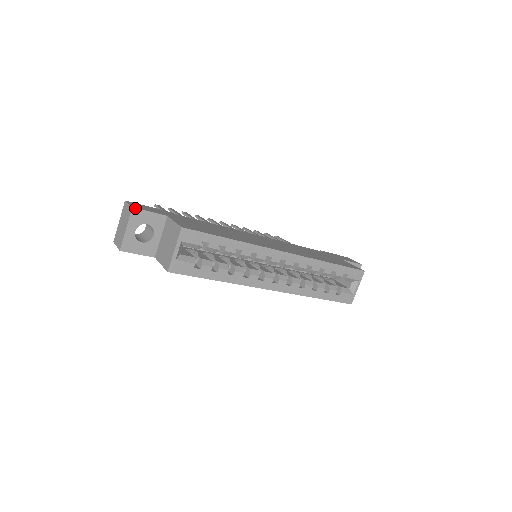
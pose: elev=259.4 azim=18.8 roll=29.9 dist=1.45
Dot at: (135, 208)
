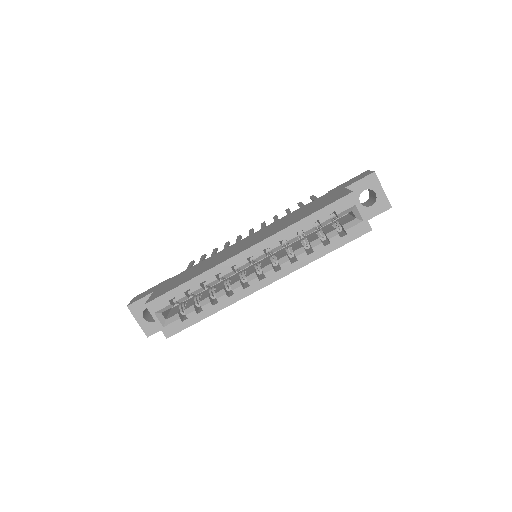
Dot at: (129, 305)
